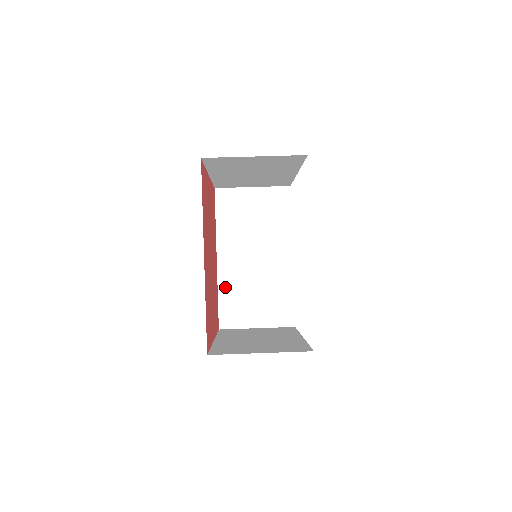
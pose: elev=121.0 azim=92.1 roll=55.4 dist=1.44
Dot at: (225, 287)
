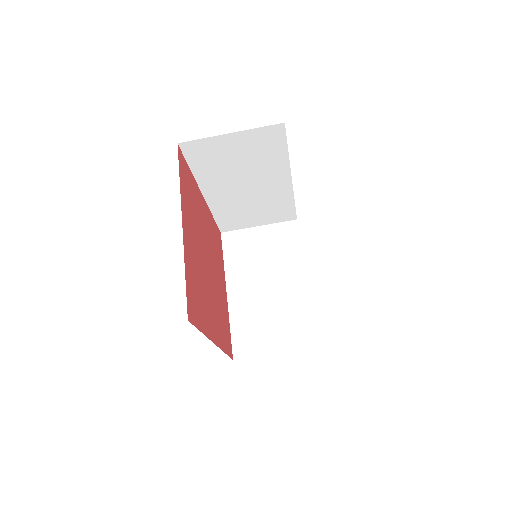
Dot at: (219, 211)
